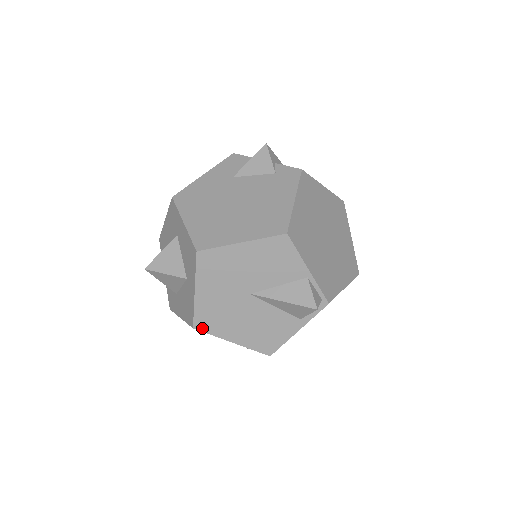
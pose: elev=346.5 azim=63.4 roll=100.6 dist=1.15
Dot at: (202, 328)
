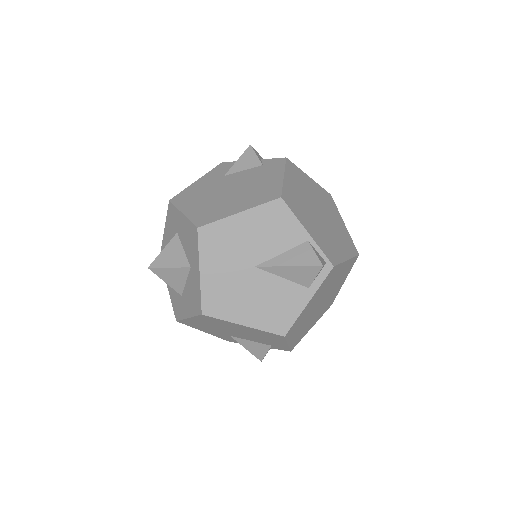
Dot at: (211, 313)
